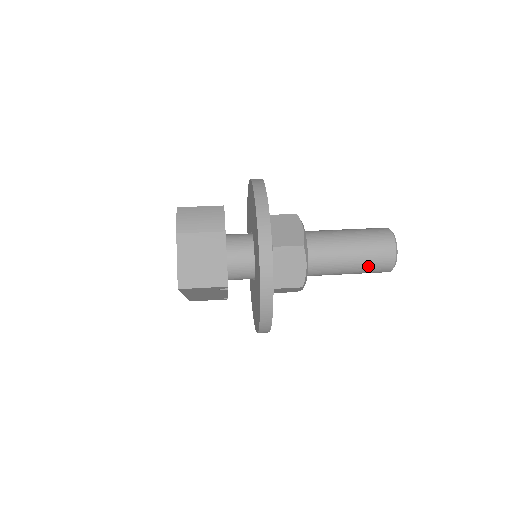
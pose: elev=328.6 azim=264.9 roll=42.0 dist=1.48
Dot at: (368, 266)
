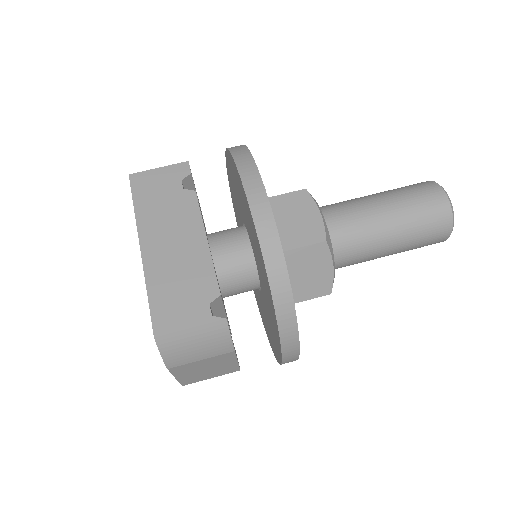
Dot at: occluded
